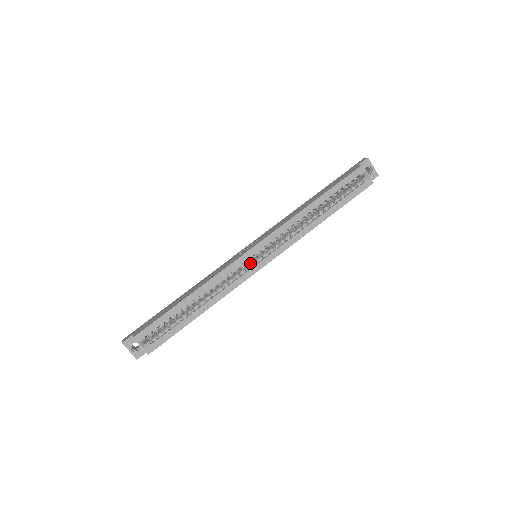
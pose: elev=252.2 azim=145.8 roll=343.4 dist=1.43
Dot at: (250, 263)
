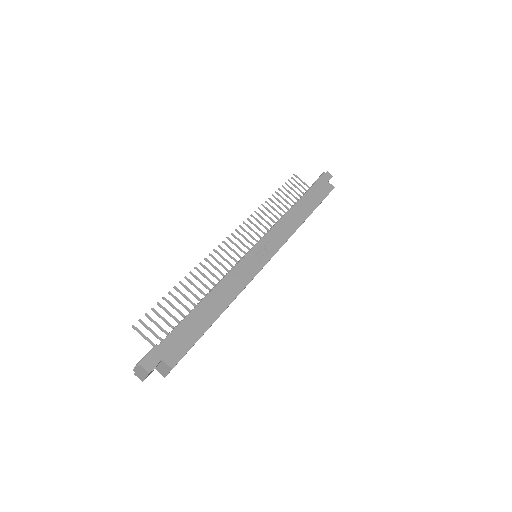
Dot at: occluded
